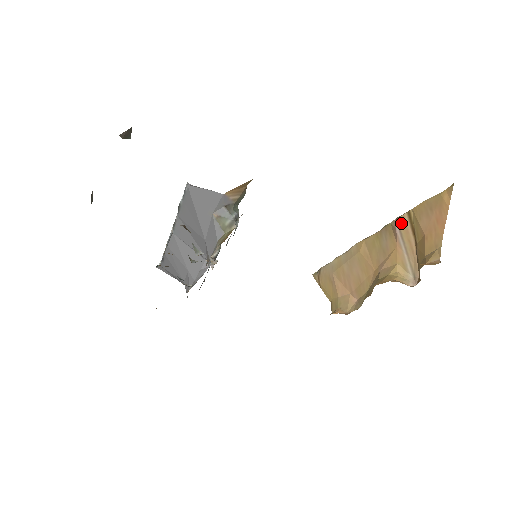
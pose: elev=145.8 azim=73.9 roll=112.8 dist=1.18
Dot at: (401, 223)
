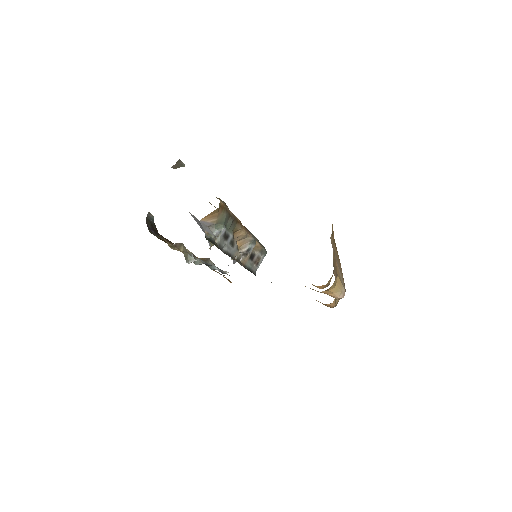
Dot at: (332, 242)
